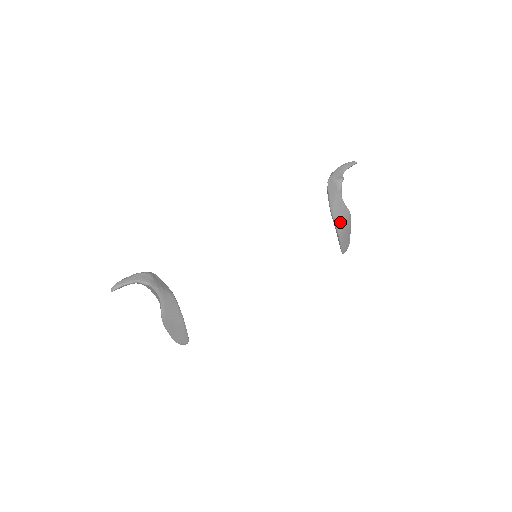
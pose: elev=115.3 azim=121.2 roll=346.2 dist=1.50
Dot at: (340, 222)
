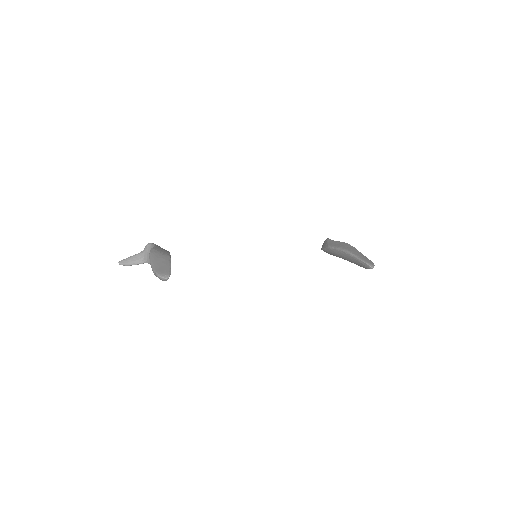
Dot at: (341, 246)
